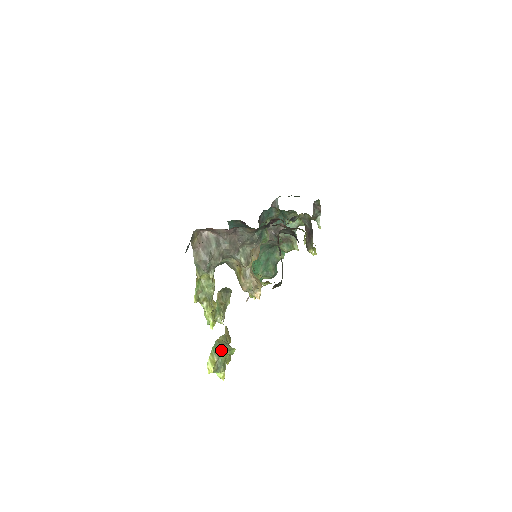
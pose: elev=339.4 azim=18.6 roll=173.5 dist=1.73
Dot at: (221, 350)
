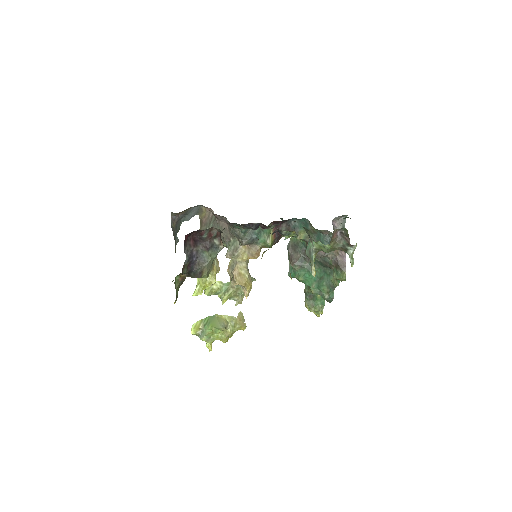
Dot at: (210, 323)
